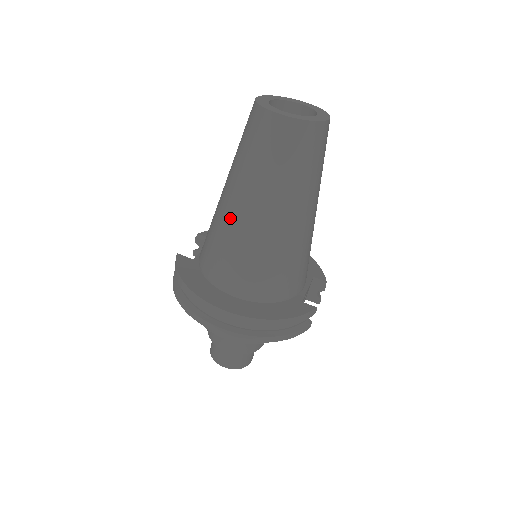
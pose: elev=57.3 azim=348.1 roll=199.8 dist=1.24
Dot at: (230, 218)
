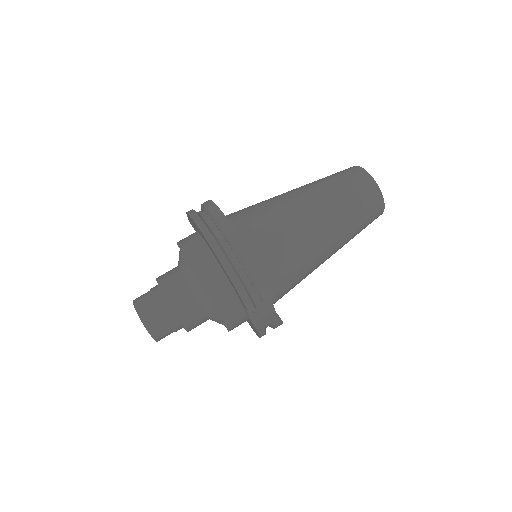
Dot at: (280, 196)
